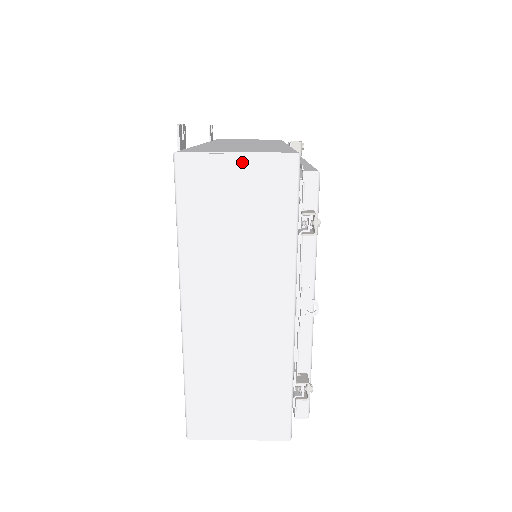
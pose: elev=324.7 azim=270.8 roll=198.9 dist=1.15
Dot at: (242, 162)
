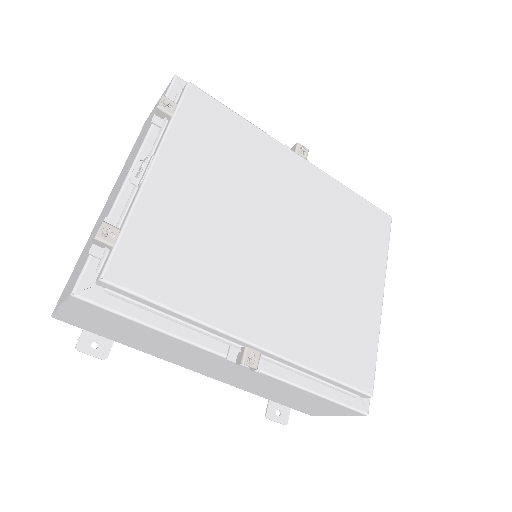
Dot at: (158, 102)
